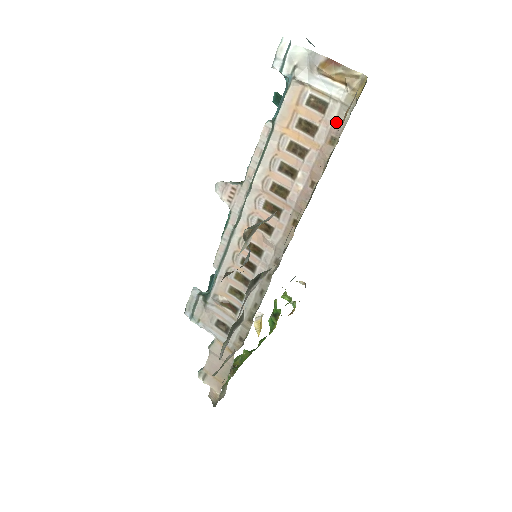
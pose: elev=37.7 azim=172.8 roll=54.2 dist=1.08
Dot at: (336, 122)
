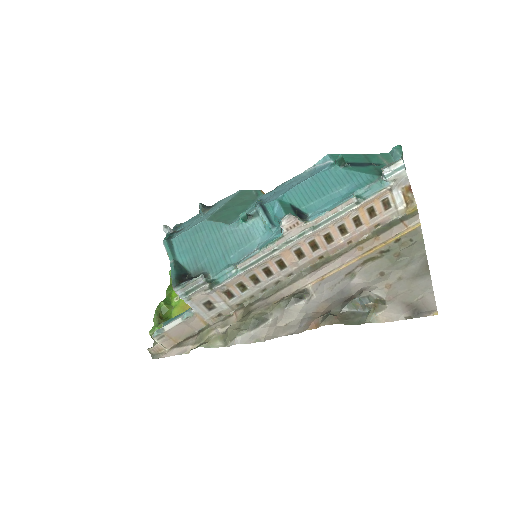
Dot at: (387, 218)
